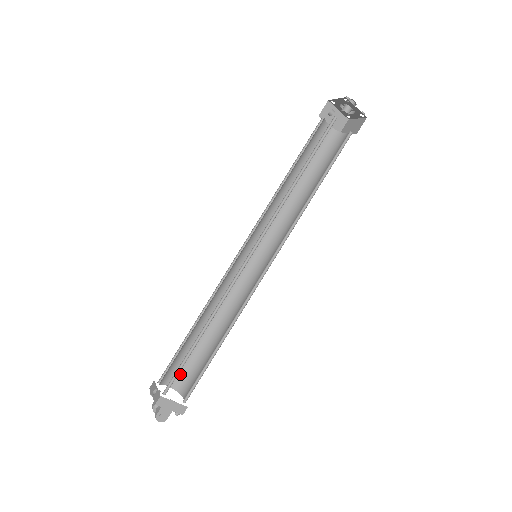
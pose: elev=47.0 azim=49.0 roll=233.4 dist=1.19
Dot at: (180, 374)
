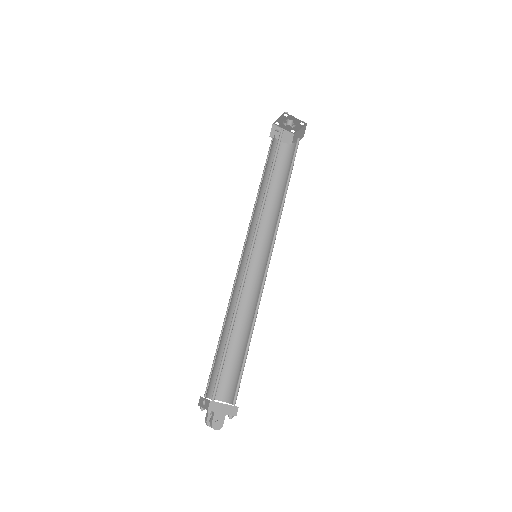
Dot at: (222, 385)
